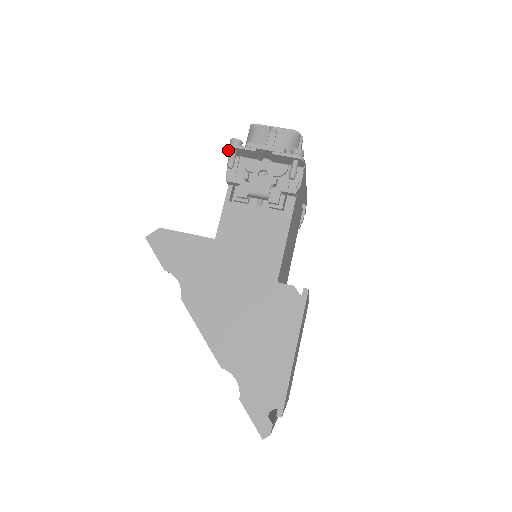
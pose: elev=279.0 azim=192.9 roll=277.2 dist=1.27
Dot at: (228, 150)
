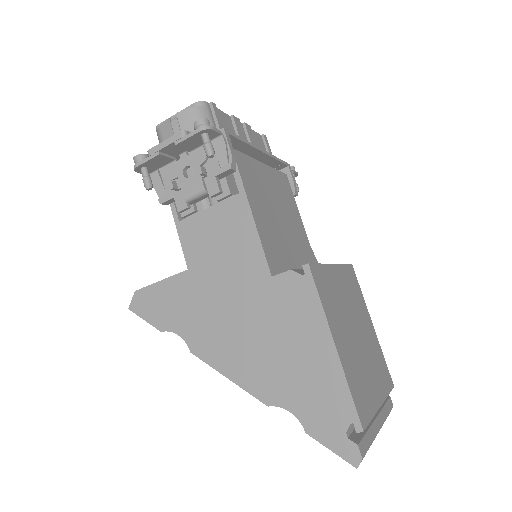
Dot at: (139, 172)
